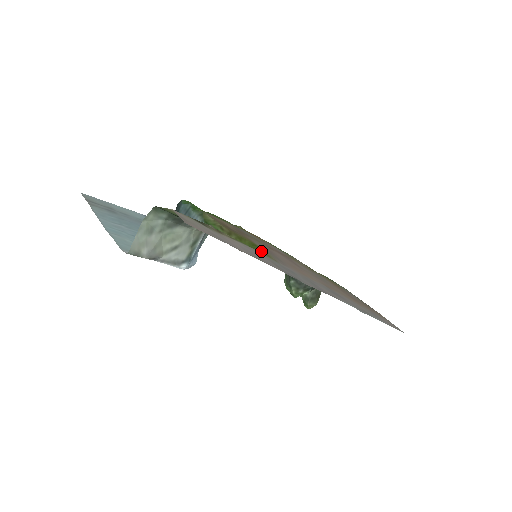
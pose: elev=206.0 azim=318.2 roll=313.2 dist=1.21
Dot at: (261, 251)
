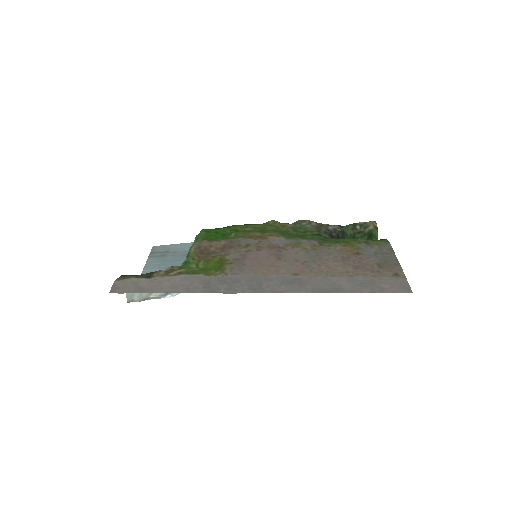
Dot at: (213, 270)
